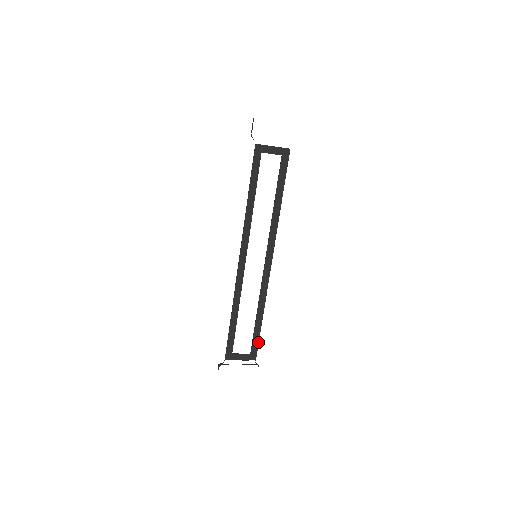
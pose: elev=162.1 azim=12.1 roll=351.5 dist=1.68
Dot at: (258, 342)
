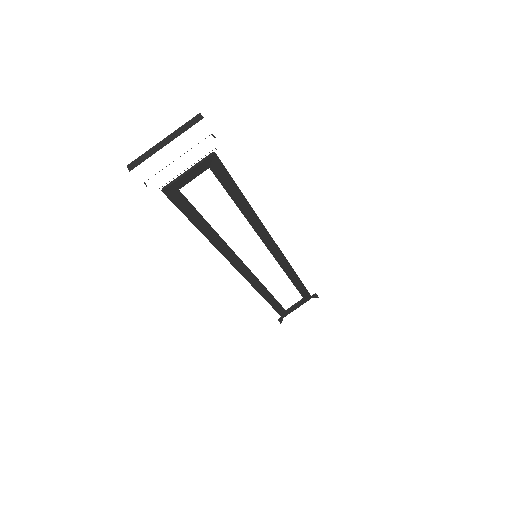
Dot at: (306, 290)
